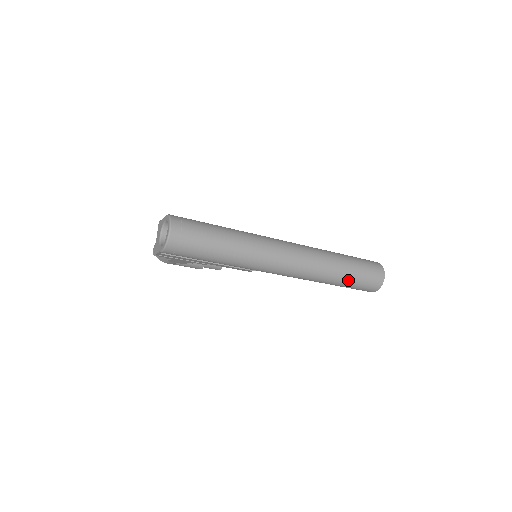
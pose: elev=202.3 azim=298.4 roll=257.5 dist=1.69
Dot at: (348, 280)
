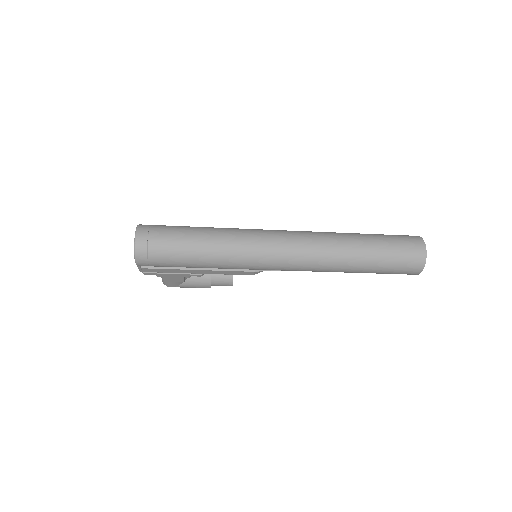
Dot at: (373, 261)
